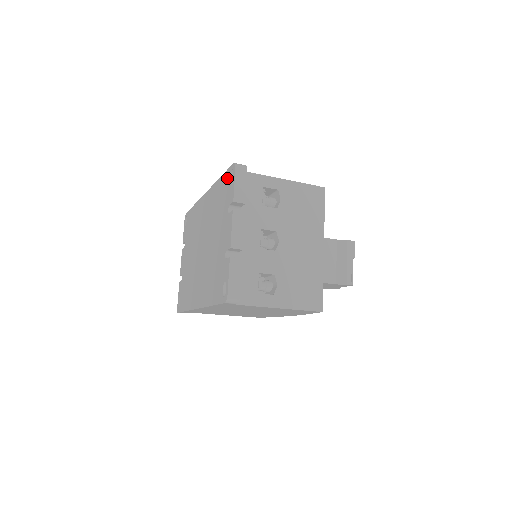
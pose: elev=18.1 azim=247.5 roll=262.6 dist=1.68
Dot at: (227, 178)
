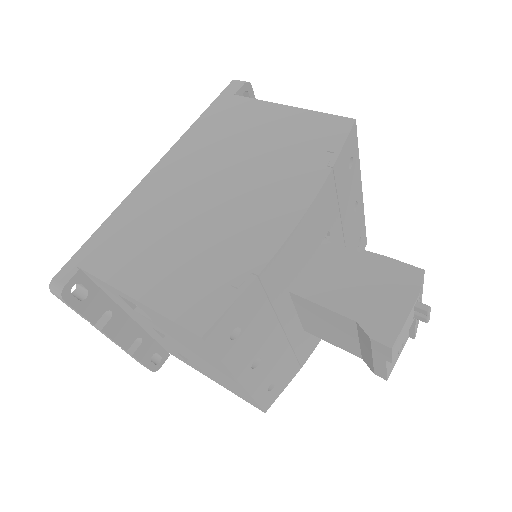
Dot at: occluded
